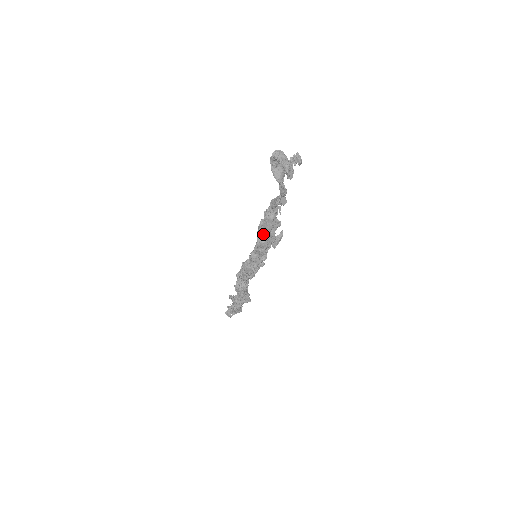
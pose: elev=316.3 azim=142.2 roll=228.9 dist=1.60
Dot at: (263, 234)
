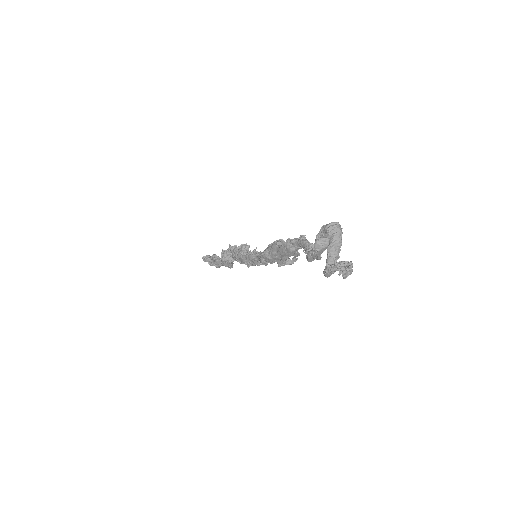
Dot at: (274, 253)
